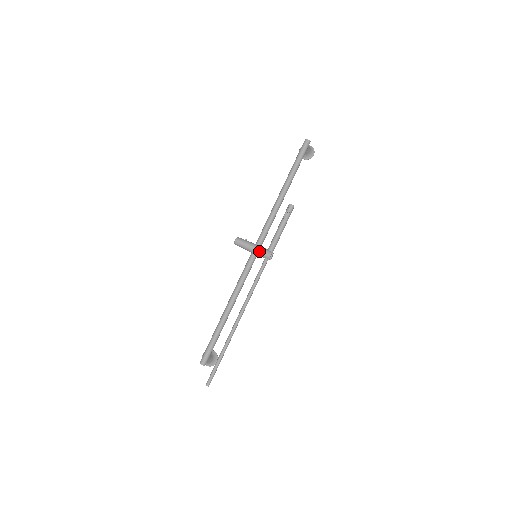
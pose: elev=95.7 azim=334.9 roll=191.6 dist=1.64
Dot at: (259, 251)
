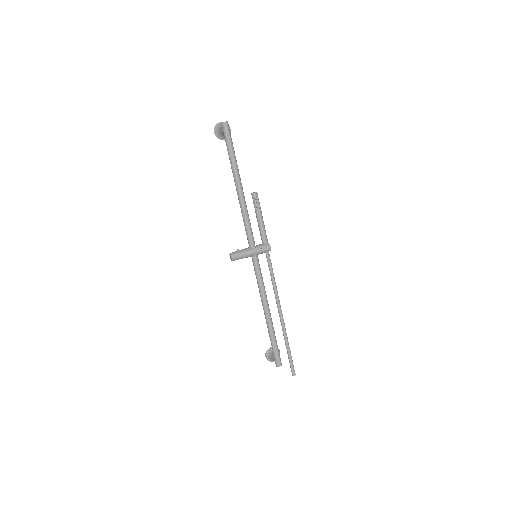
Dot at: (259, 251)
